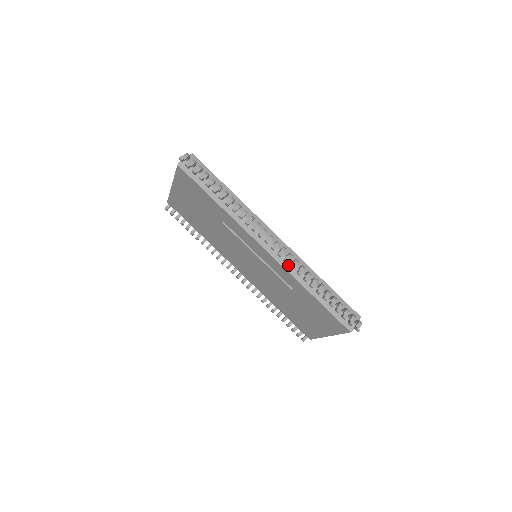
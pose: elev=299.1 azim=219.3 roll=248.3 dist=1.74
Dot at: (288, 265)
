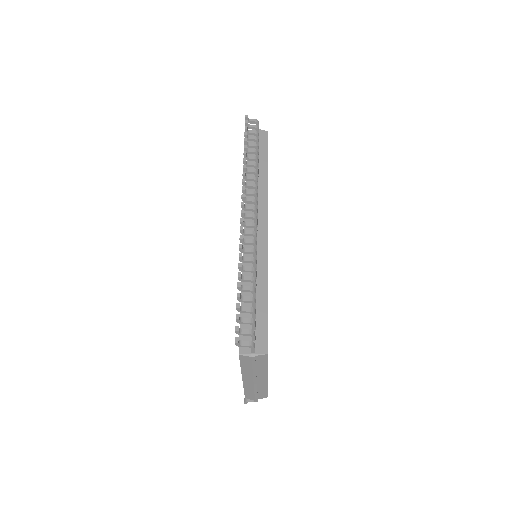
Dot at: (249, 247)
